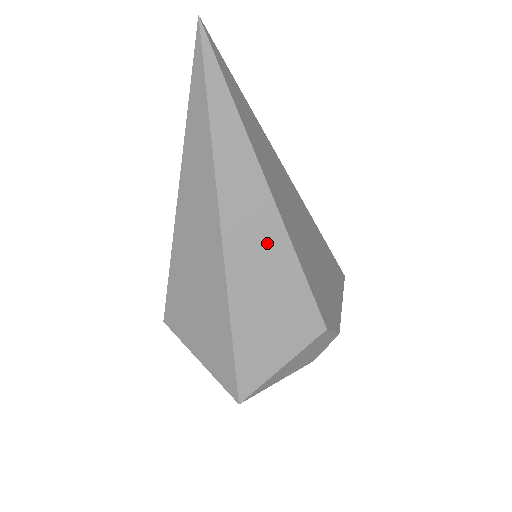
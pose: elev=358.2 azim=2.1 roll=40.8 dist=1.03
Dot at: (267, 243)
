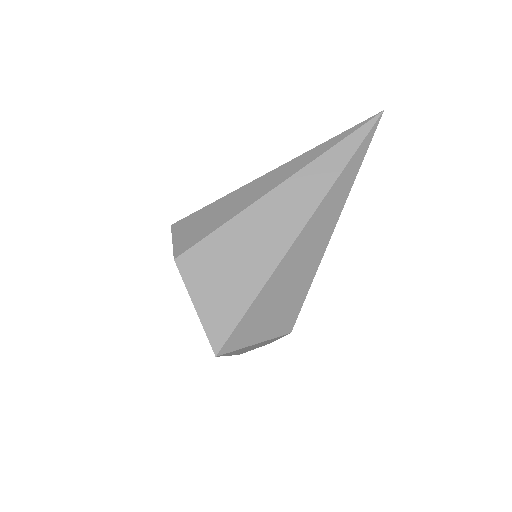
Dot at: (313, 254)
